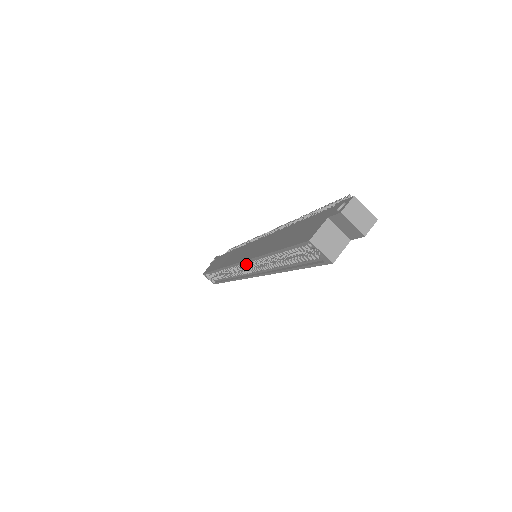
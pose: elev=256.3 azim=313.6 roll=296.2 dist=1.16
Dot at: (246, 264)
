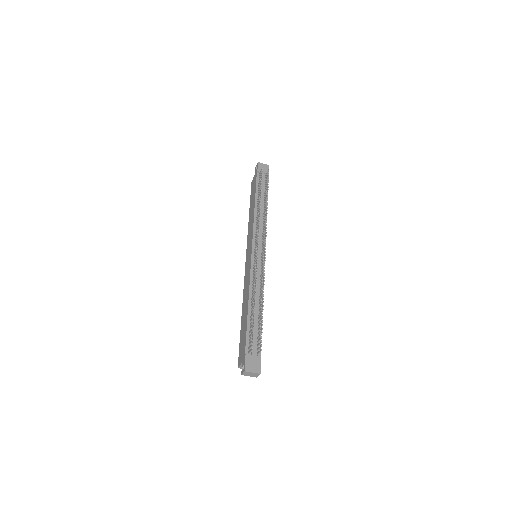
Dot at: occluded
